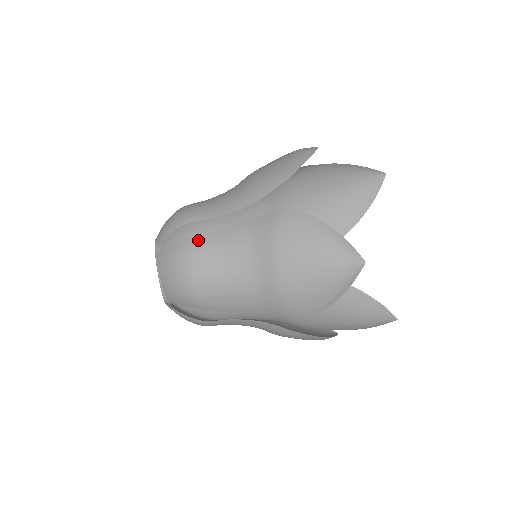
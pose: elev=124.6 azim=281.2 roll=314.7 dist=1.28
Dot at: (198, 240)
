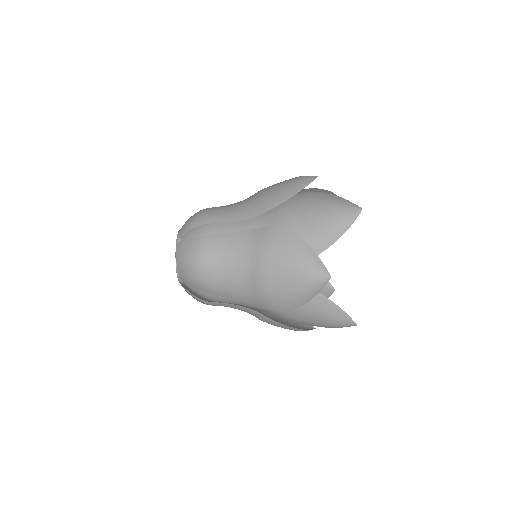
Dot at: (208, 239)
